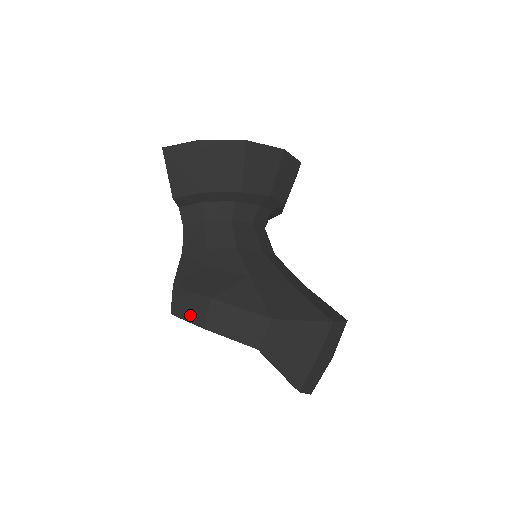
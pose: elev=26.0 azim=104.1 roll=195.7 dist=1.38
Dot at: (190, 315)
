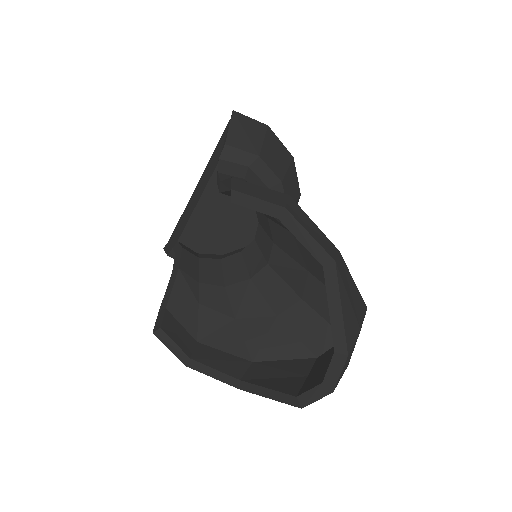
Dot at: (263, 196)
